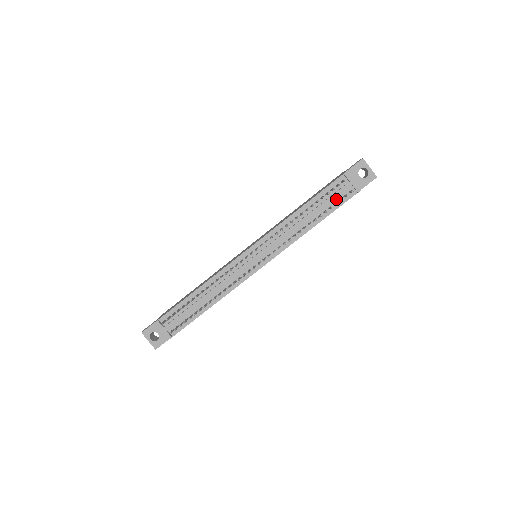
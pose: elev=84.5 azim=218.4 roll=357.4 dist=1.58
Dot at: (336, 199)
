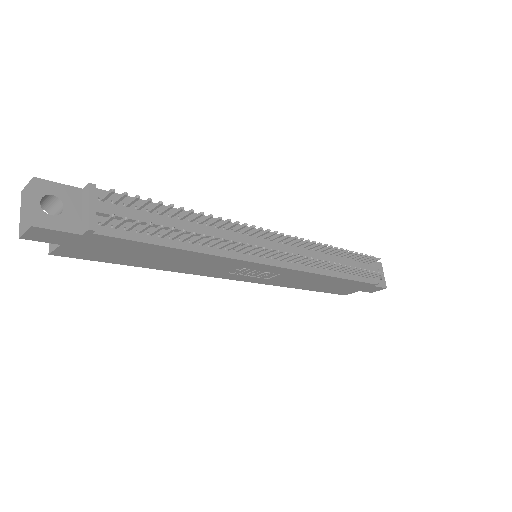
Dot at: occluded
